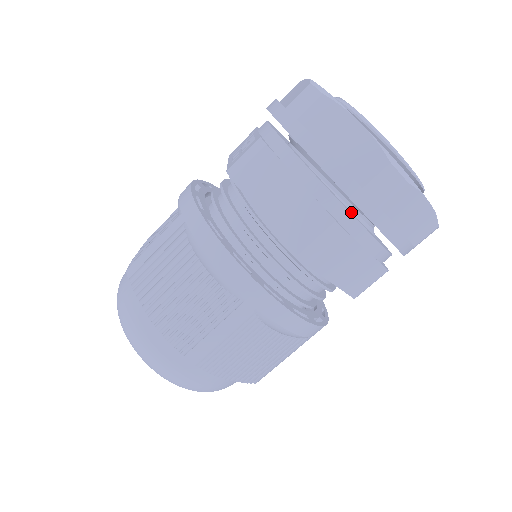
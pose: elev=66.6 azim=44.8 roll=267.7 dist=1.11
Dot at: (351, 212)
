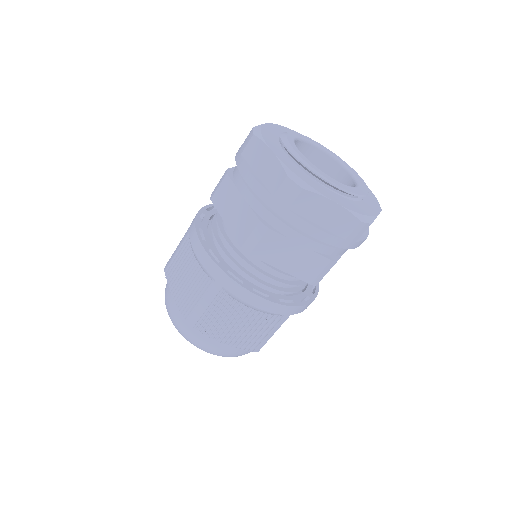
Dot at: occluded
